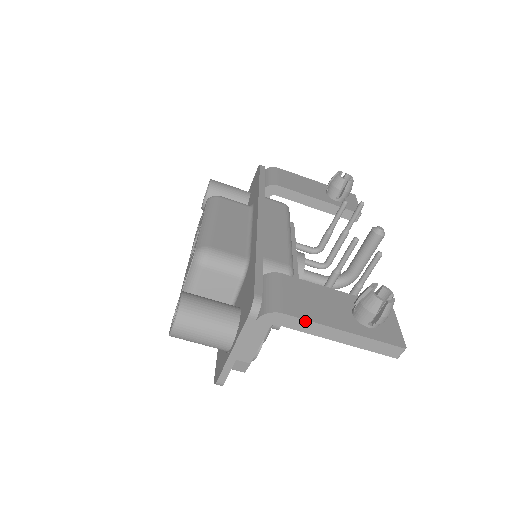
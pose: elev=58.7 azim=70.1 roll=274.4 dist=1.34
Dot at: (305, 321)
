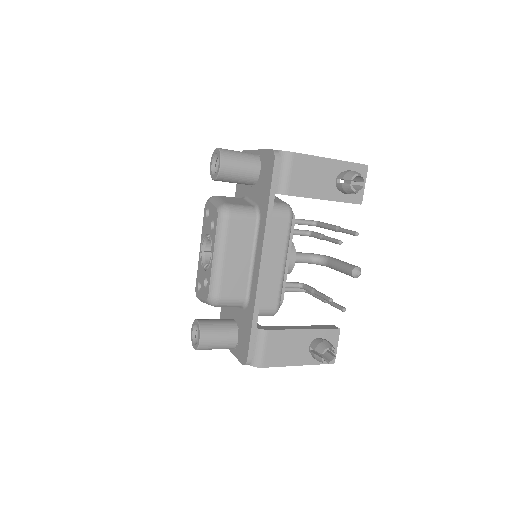
Dot at: (276, 366)
